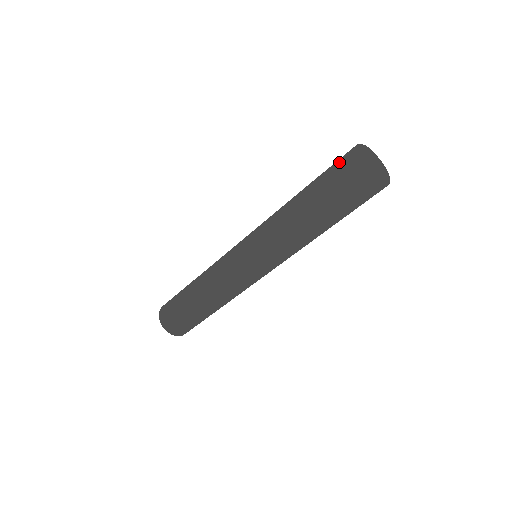
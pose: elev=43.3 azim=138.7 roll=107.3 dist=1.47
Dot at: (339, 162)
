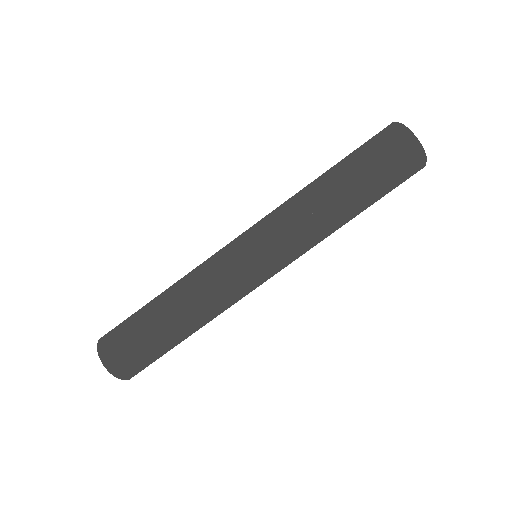
Dot at: (379, 138)
